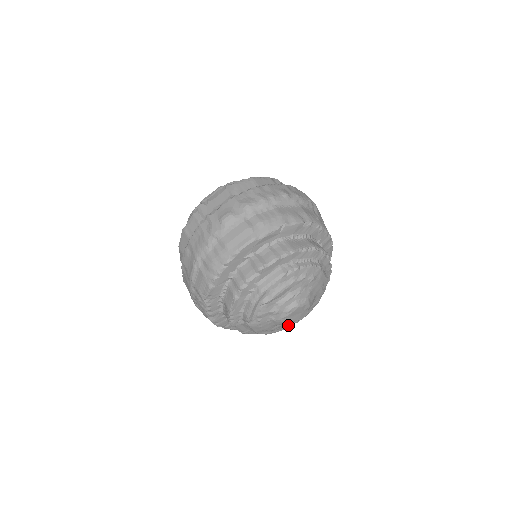
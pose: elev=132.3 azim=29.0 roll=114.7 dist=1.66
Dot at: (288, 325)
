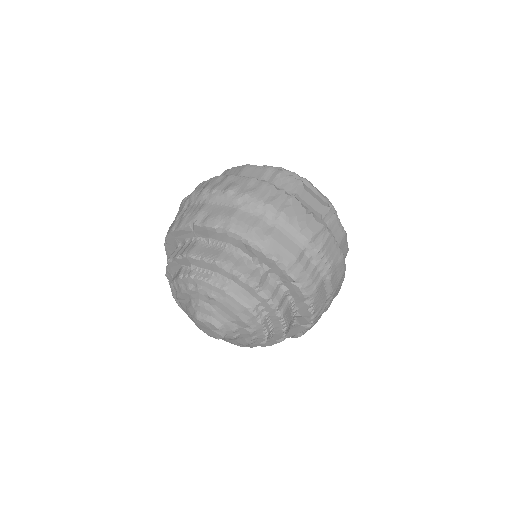
Dot at: (232, 342)
